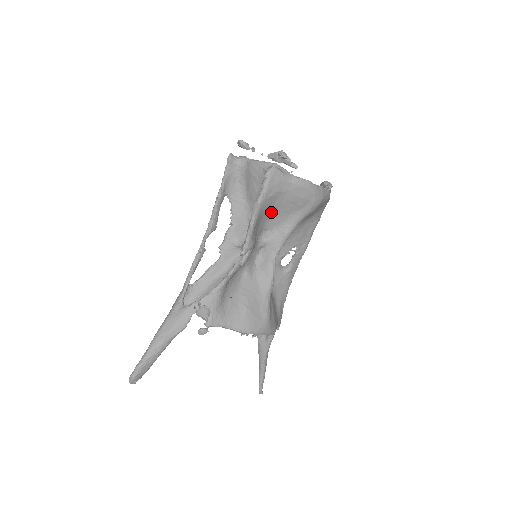
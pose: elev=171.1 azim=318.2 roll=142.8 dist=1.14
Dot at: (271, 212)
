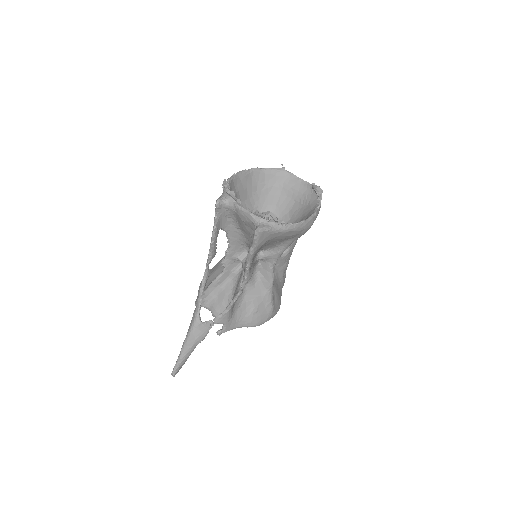
Dot at: occluded
